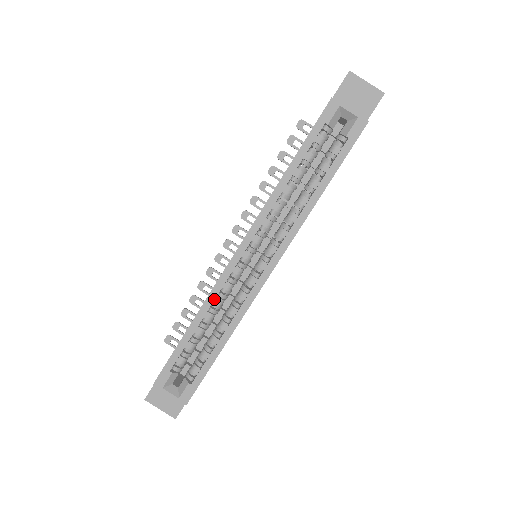
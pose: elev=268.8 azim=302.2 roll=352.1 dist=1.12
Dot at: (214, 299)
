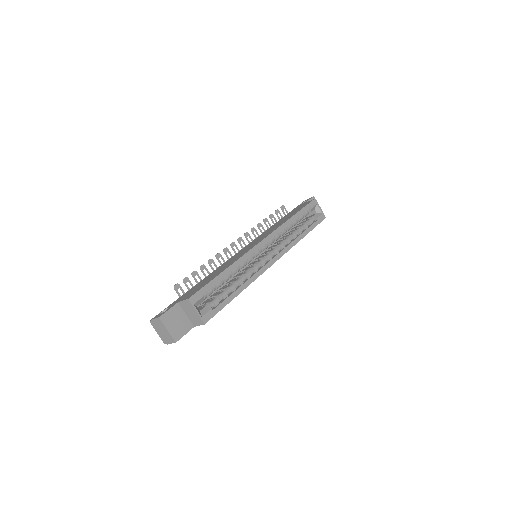
Dot at: occluded
